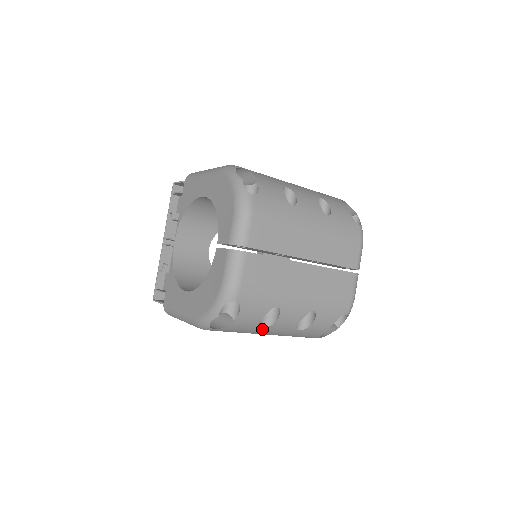
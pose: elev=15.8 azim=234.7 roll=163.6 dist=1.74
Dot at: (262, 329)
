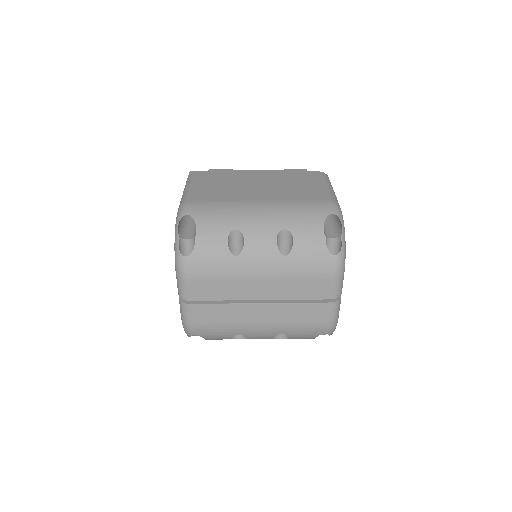
Dot at: occluded
